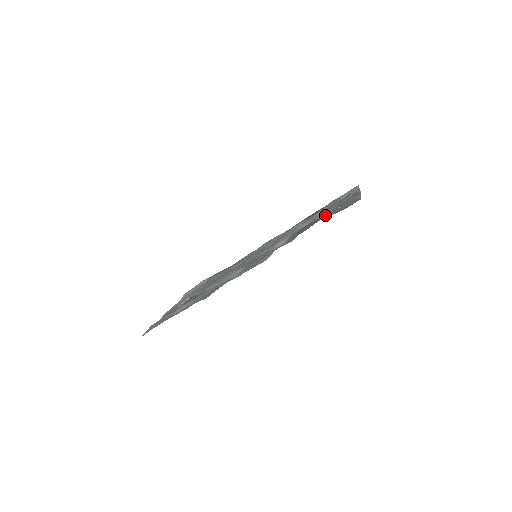
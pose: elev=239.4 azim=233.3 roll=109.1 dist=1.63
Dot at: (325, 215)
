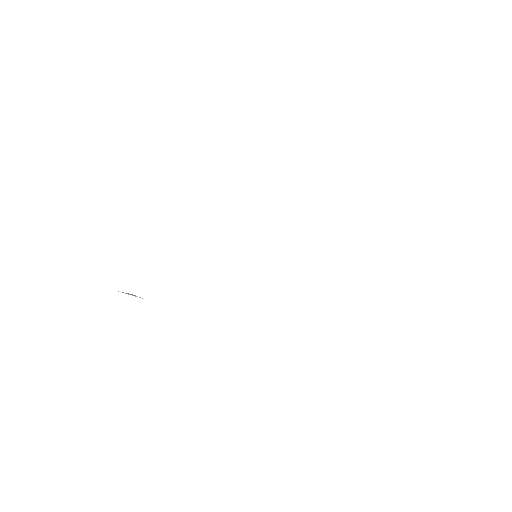
Dot at: occluded
